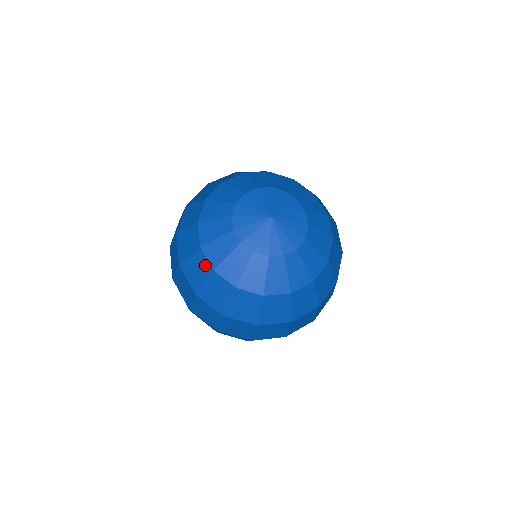
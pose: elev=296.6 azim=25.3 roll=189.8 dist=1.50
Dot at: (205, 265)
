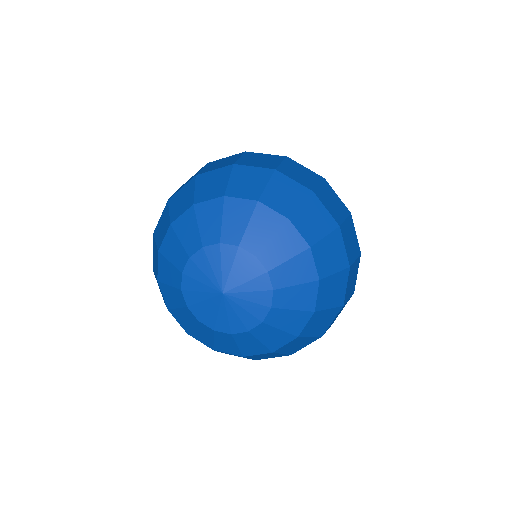
Dot at: (204, 344)
